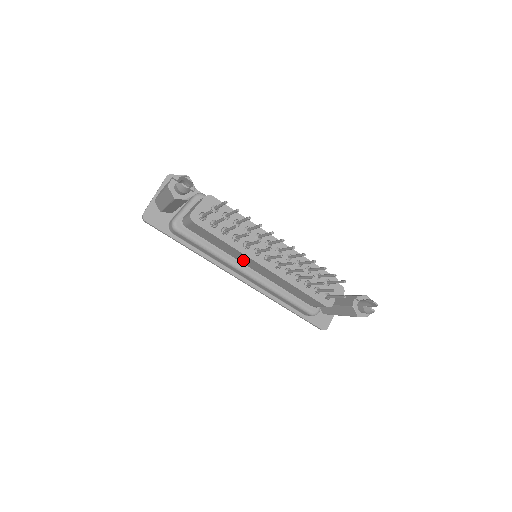
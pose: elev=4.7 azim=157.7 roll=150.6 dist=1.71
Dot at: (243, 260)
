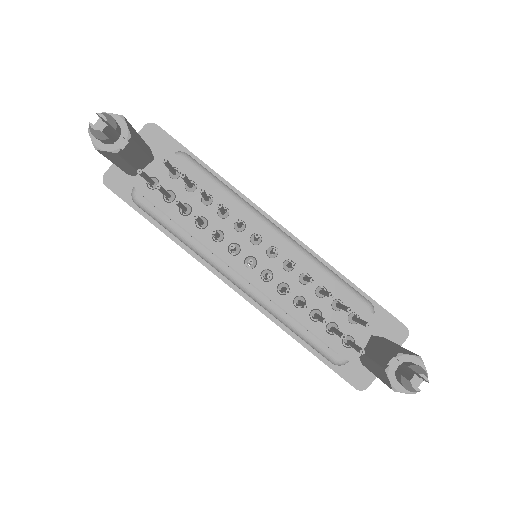
Dot at: occluded
